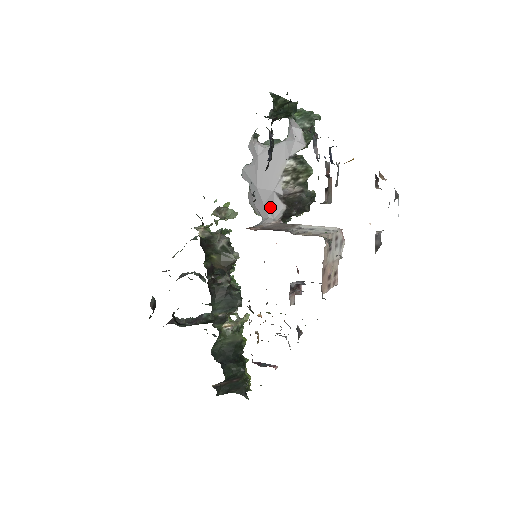
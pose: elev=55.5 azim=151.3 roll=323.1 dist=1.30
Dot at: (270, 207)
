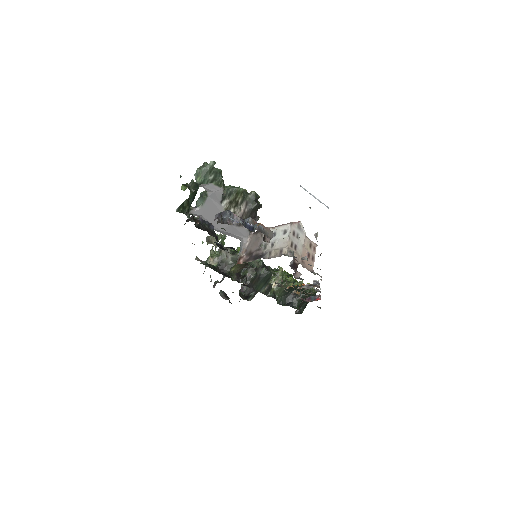
Dot at: (238, 233)
